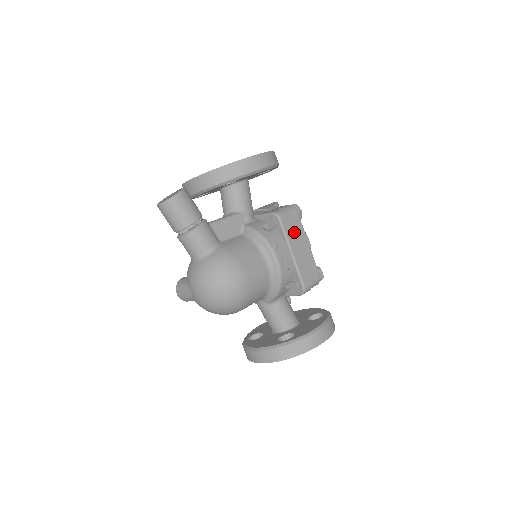
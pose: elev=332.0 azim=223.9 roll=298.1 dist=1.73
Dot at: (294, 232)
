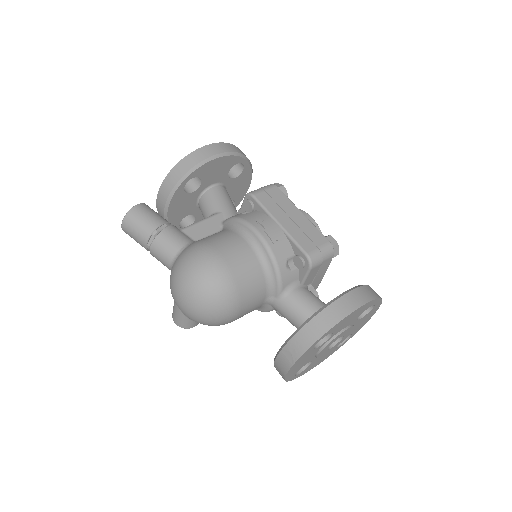
Dot at: (276, 204)
